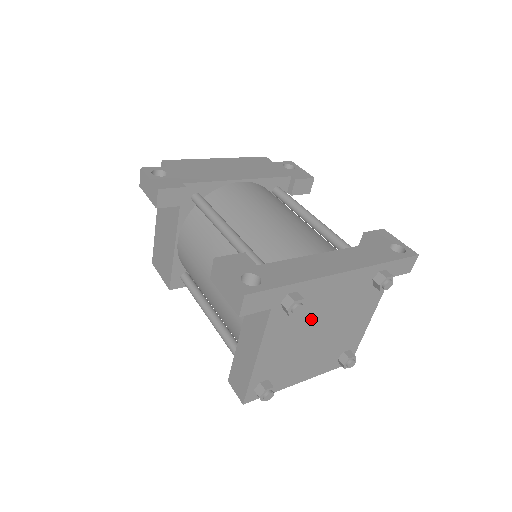
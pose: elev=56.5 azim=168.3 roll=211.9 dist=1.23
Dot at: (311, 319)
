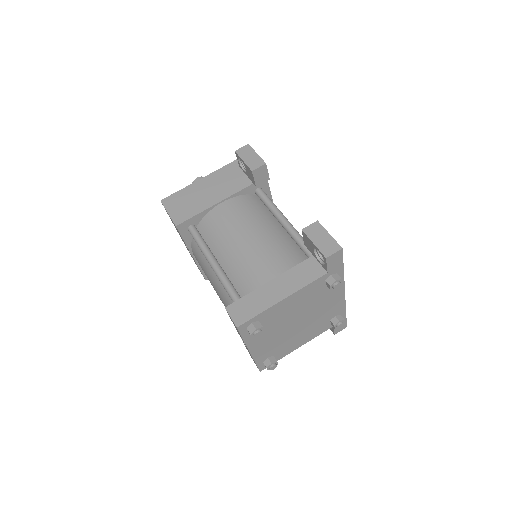
Dot at: (312, 306)
